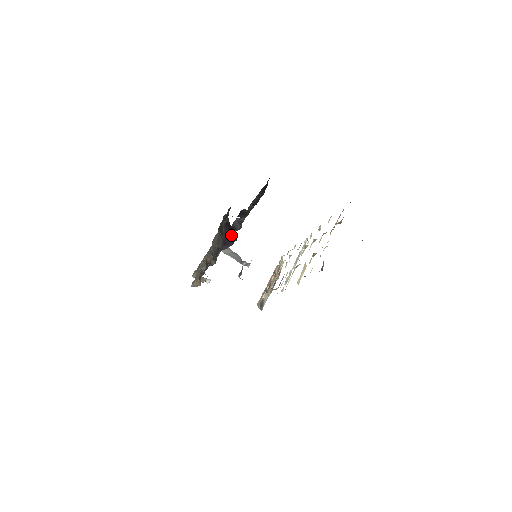
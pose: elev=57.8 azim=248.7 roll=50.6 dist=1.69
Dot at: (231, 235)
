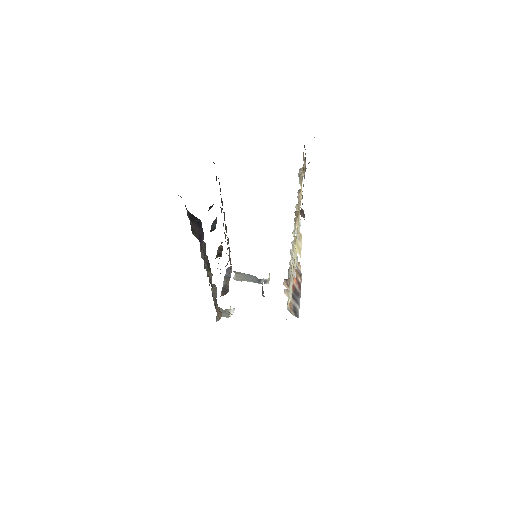
Dot at: (198, 225)
